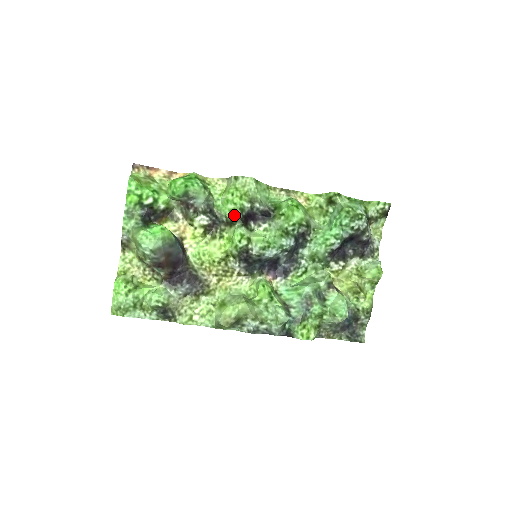
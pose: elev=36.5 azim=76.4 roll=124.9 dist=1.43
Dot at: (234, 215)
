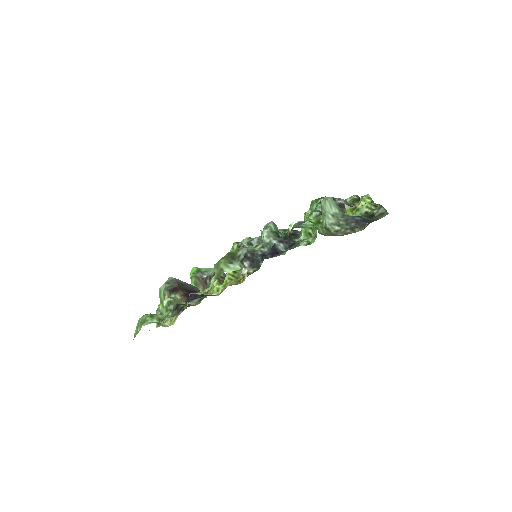
Dot at: occluded
